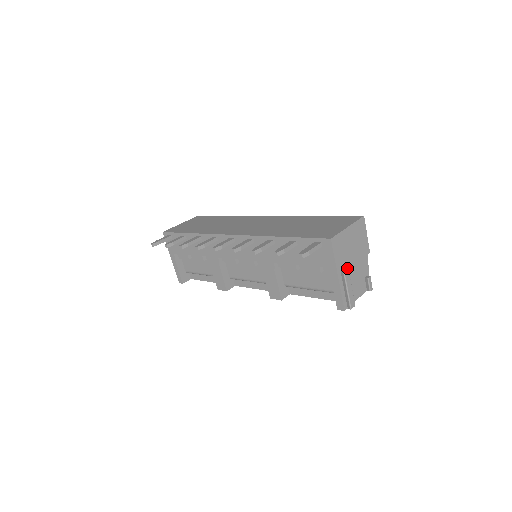
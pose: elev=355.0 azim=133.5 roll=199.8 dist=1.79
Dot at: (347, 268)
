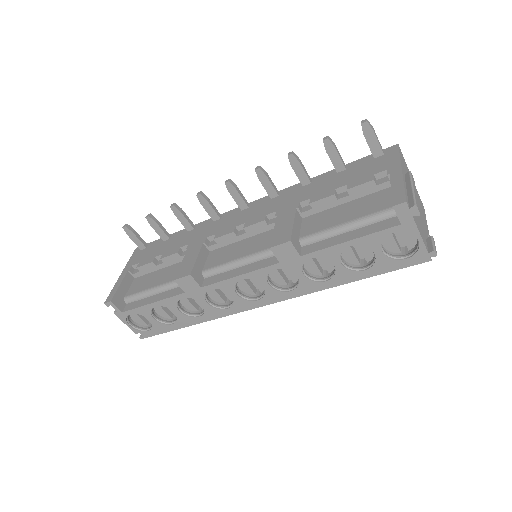
Dot at: occluded
